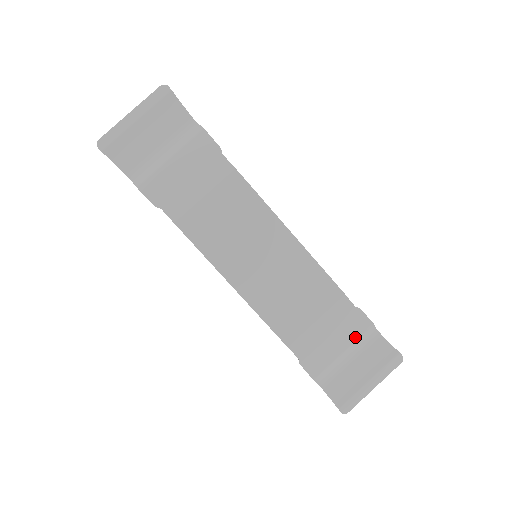
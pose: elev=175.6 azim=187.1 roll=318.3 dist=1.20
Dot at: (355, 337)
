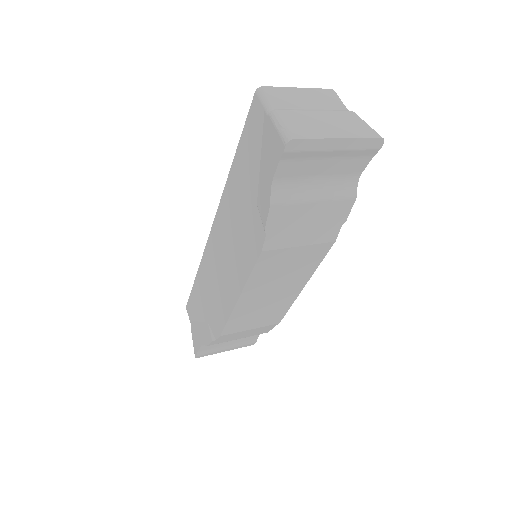
Dot at: (252, 335)
